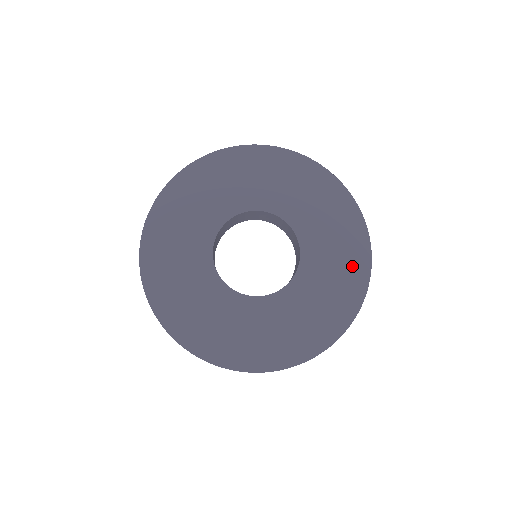
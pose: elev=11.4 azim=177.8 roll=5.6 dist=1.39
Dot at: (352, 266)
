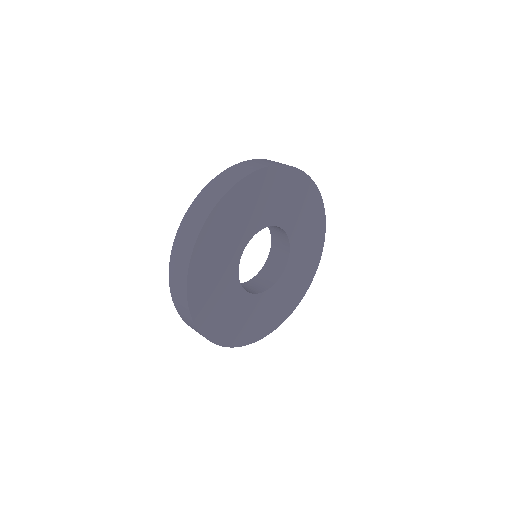
Dot at: (310, 201)
